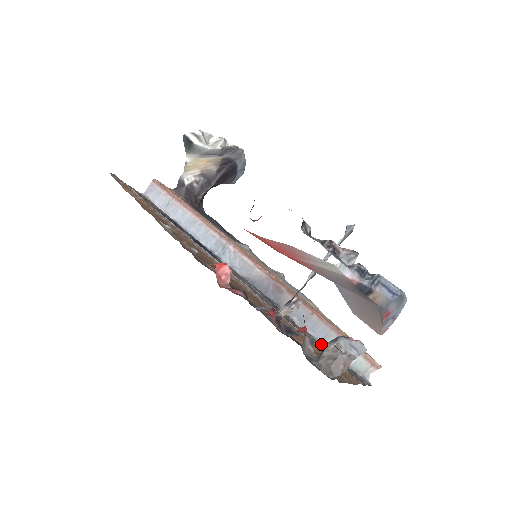
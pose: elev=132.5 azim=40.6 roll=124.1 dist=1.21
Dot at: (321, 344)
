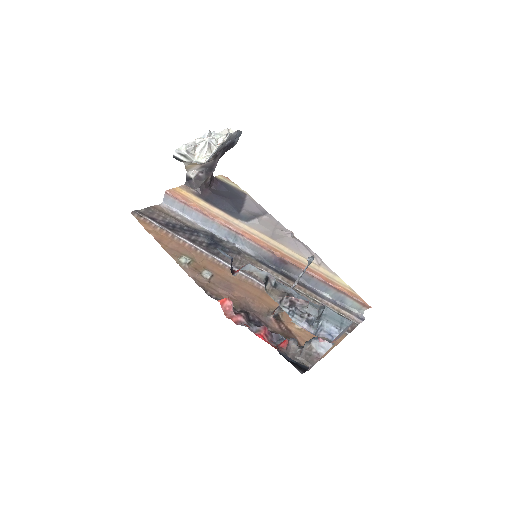
Dot at: (324, 295)
